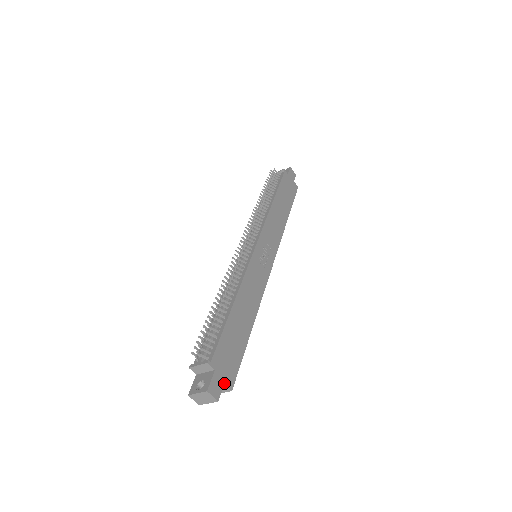
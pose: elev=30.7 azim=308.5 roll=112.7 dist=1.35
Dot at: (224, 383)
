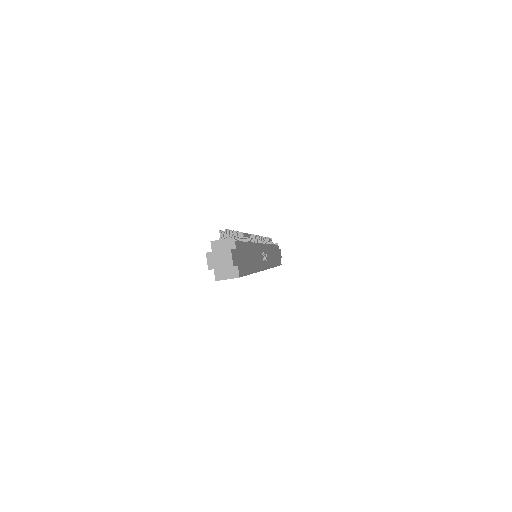
Dot at: (238, 265)
